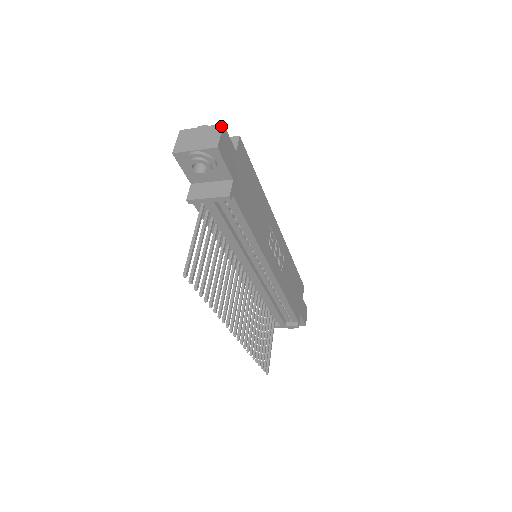
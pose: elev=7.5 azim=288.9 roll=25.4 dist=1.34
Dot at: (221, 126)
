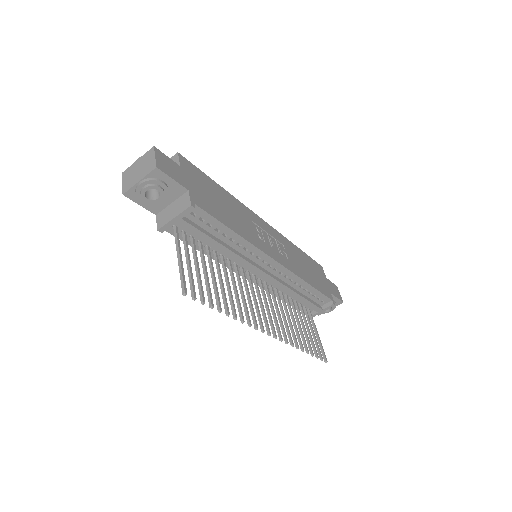
Dot at: (153, 149)
